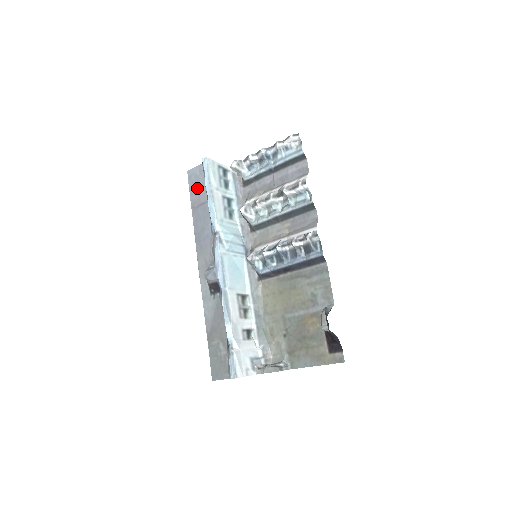
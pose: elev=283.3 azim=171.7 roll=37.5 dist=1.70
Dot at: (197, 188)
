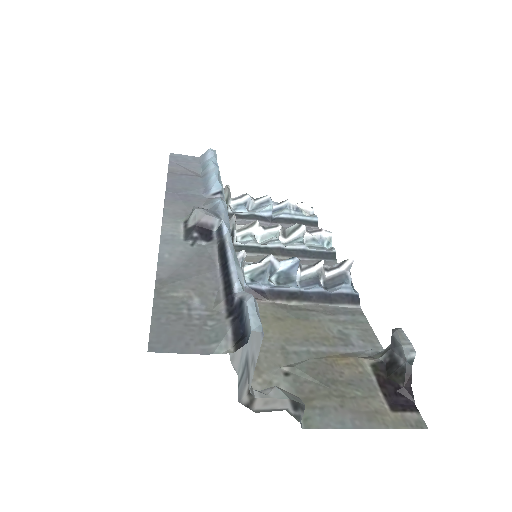
Dot at: (185, 165)
